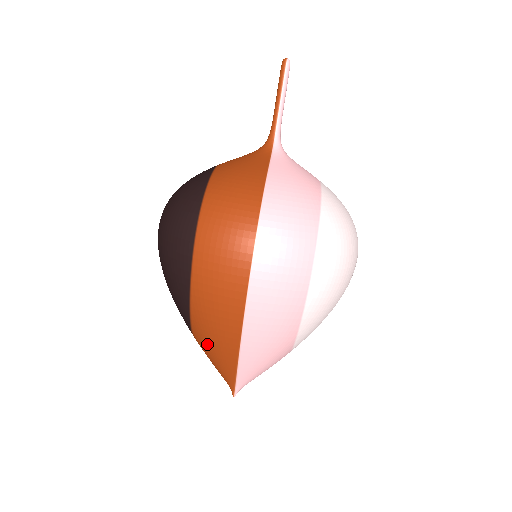
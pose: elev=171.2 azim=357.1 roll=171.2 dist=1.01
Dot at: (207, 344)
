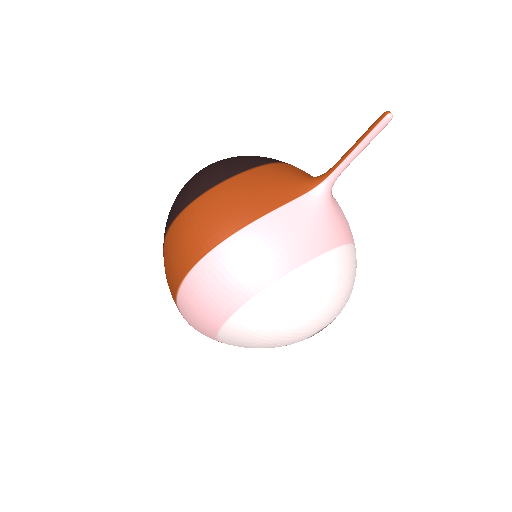
Dot at: occluded
